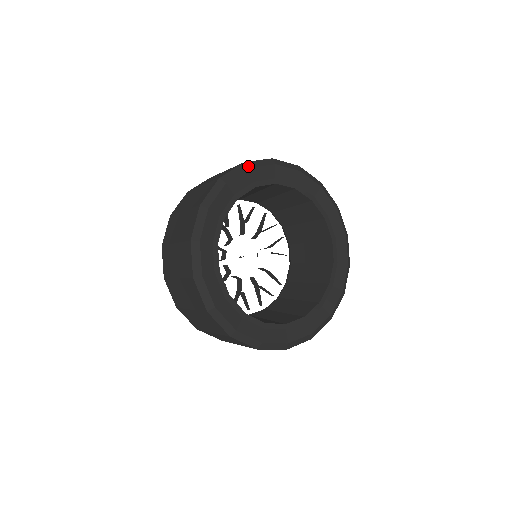
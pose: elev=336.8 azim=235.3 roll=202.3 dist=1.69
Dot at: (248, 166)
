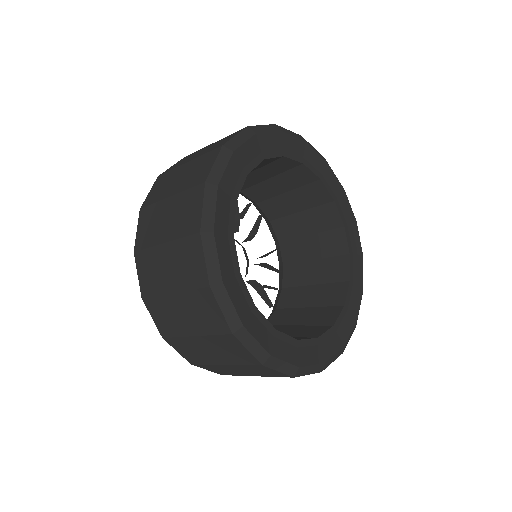
Dot at: (230, 150)
